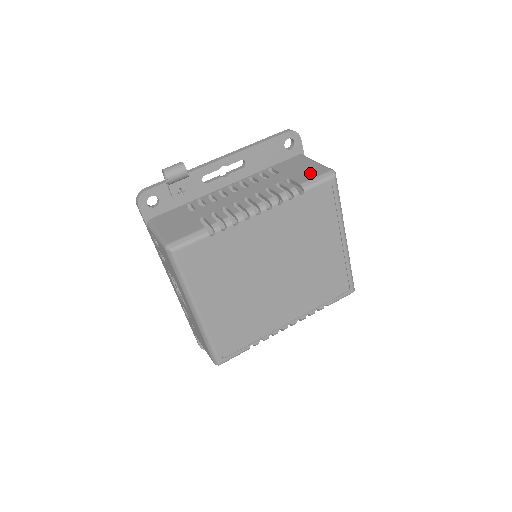
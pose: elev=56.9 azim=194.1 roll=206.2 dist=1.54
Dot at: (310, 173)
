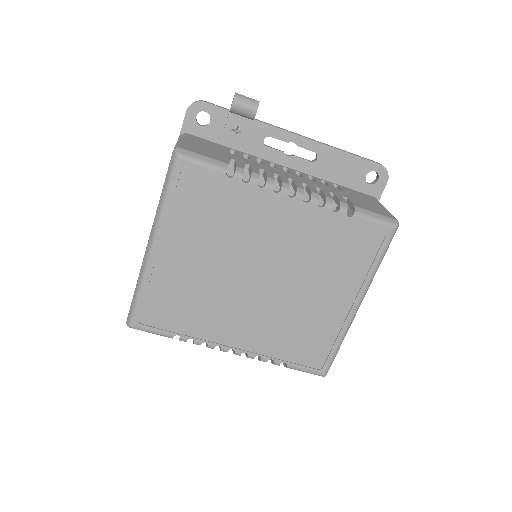
Dot at: (373, 208)
